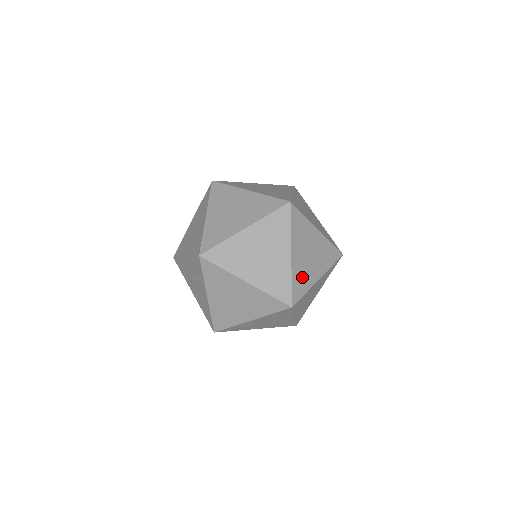
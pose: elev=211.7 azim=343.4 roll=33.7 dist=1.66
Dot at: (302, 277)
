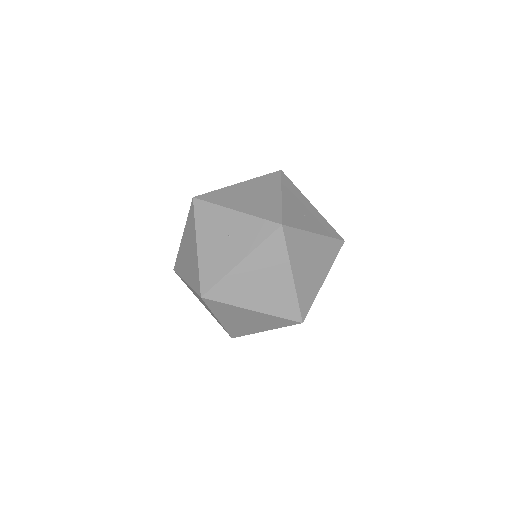
Dot at: occluded
